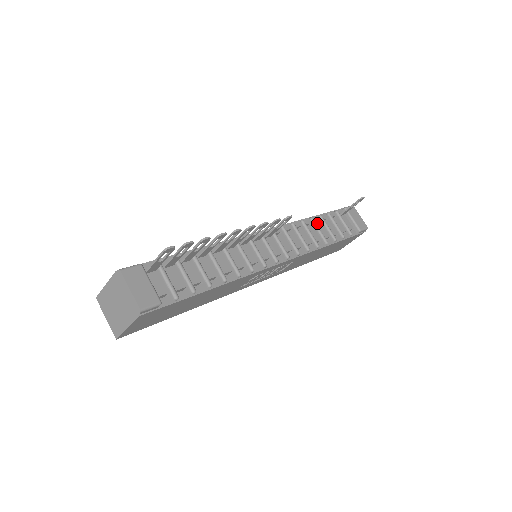
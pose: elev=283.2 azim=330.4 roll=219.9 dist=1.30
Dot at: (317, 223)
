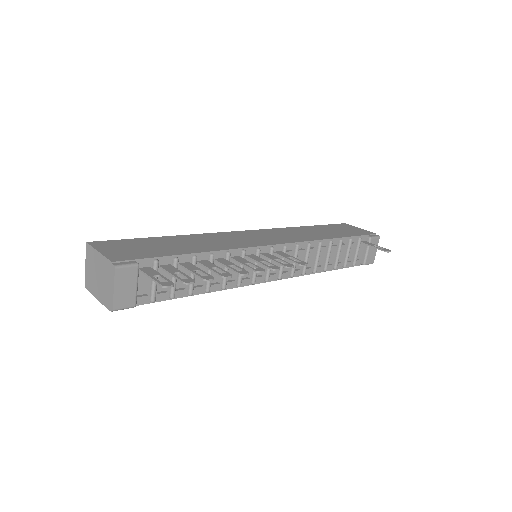
Dot at: (333, 246)
